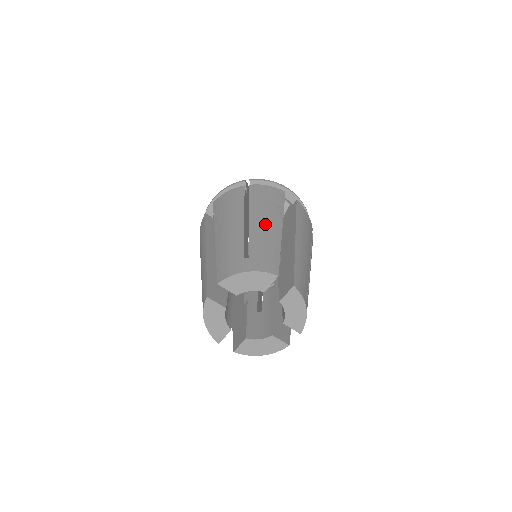
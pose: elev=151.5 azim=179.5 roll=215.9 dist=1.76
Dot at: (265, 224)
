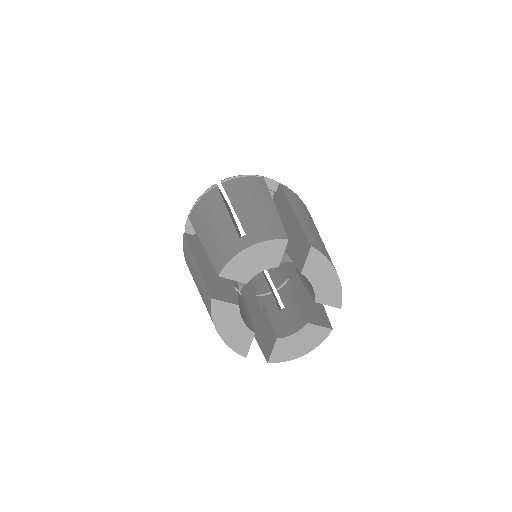
Dot at: (252, 204)
